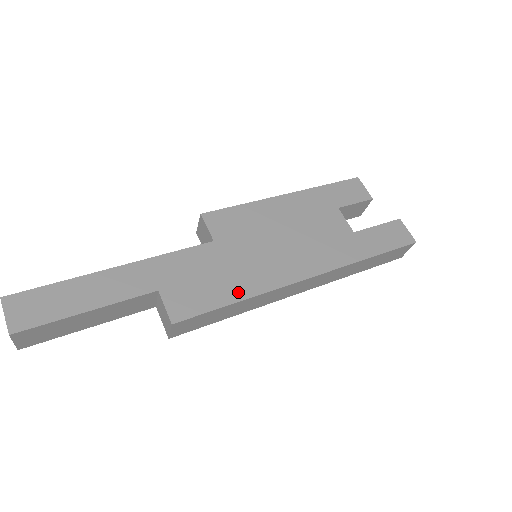
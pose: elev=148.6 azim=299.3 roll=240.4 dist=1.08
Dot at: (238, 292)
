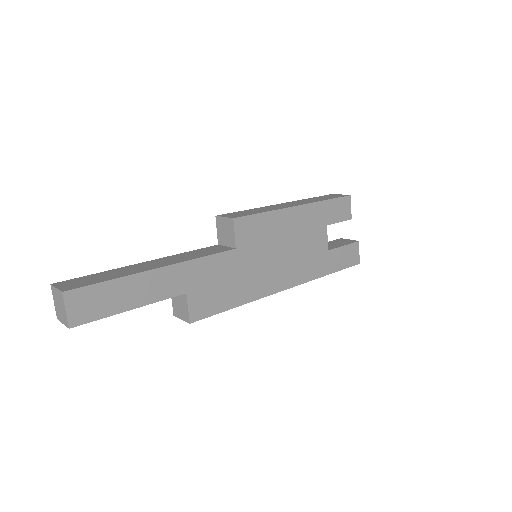
Dot at: (240, 298)
